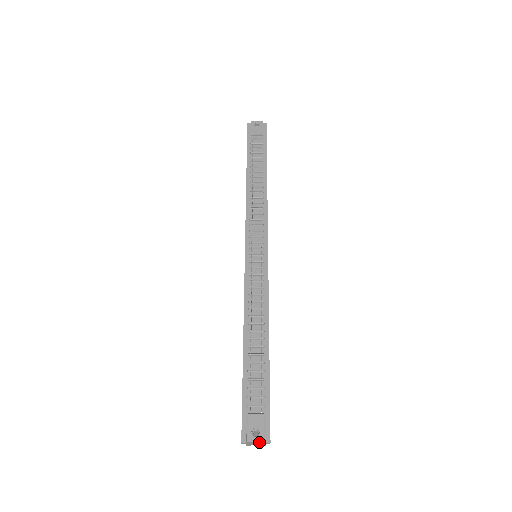
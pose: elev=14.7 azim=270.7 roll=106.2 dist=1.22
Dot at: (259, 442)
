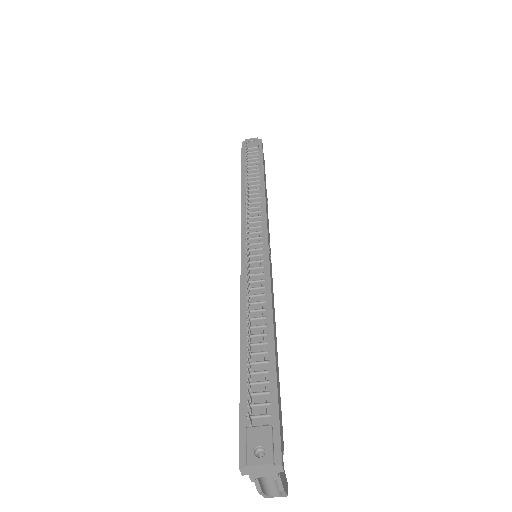
Dot at: (265, 465)
